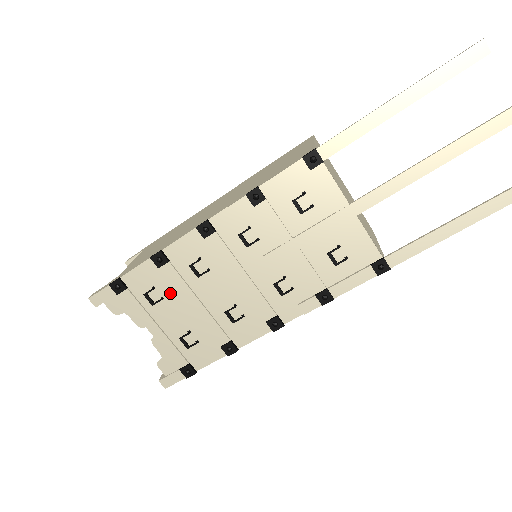
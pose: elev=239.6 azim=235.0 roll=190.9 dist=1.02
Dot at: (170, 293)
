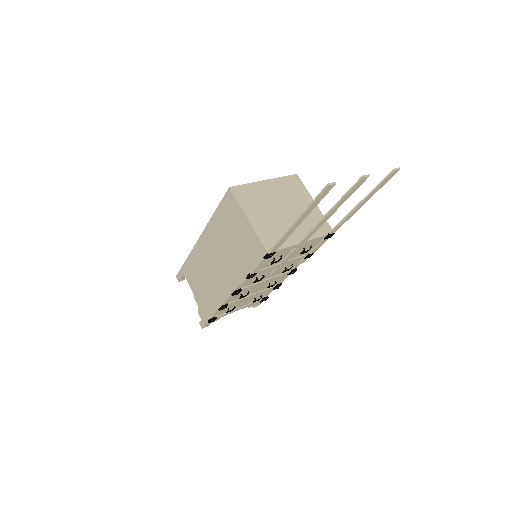
Dot at: (236, 304)
